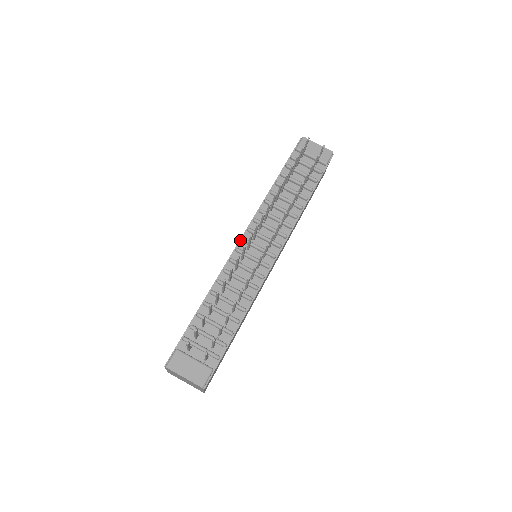
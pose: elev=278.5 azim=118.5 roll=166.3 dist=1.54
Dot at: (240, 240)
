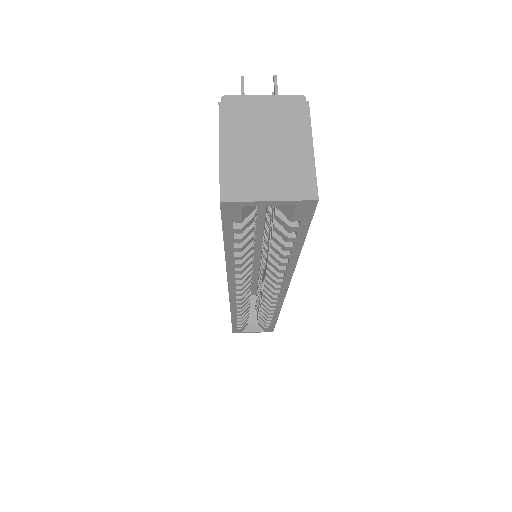
Dot at: occluded
